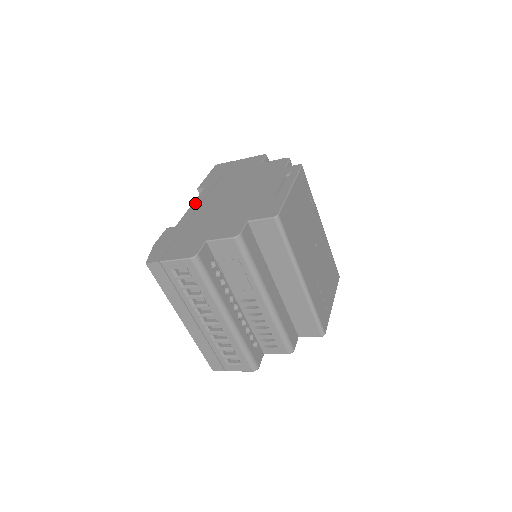
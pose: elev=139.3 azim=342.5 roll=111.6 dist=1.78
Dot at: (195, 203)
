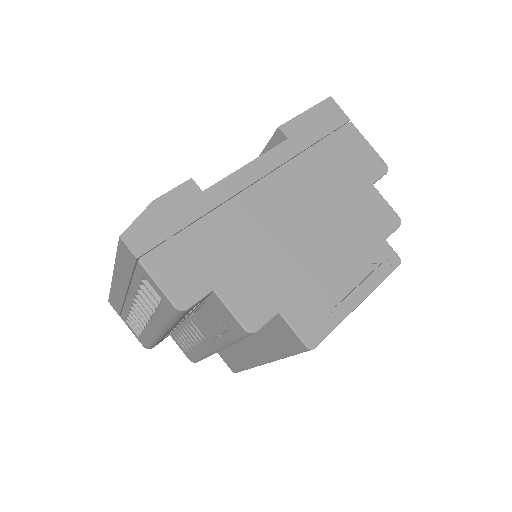
Dot at: (256, 165)
